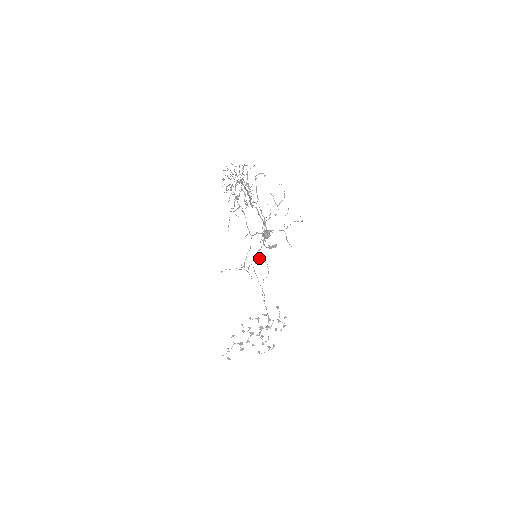
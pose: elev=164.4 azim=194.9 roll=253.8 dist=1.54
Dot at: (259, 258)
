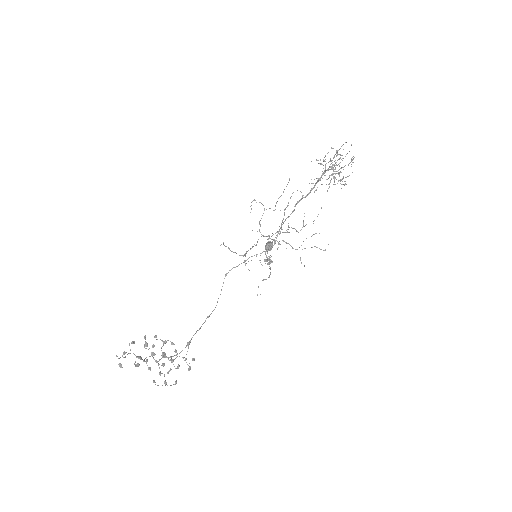
Dot at: occluded
